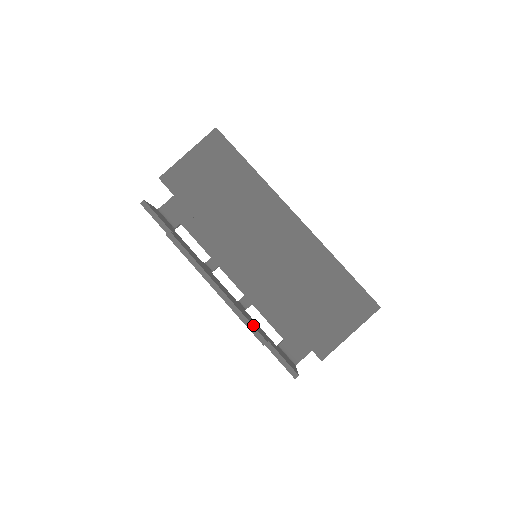
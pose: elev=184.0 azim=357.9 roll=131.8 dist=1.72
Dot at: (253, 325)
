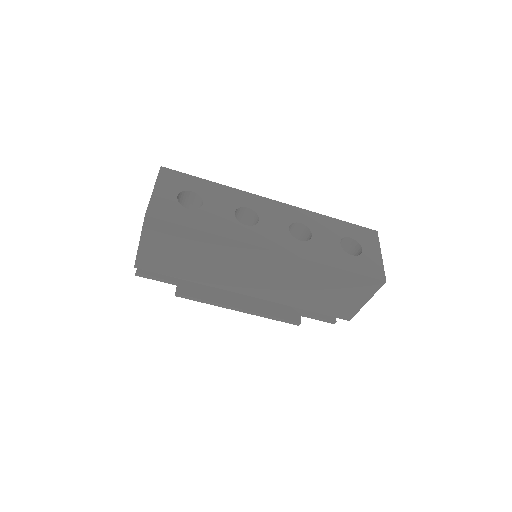
Dot at: (283, 316)
